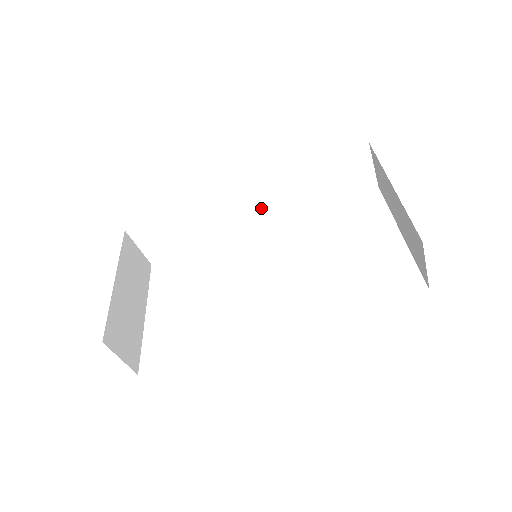
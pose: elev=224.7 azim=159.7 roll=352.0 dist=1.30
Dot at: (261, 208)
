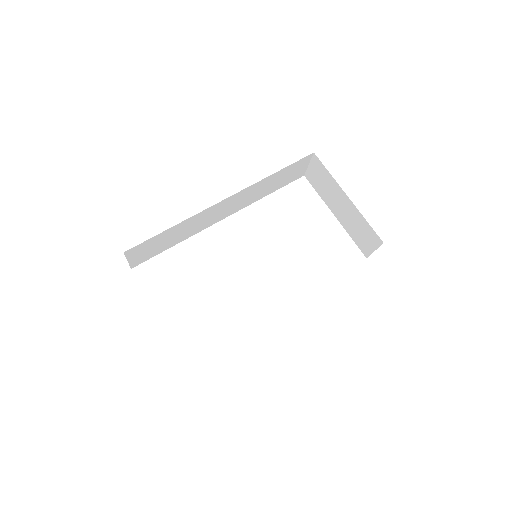
Dot at: (231, 207)
